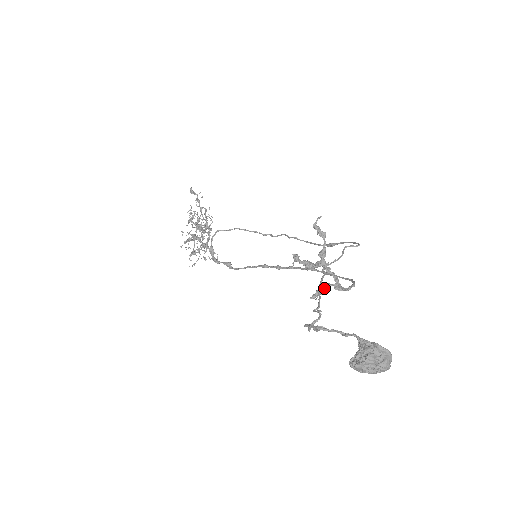
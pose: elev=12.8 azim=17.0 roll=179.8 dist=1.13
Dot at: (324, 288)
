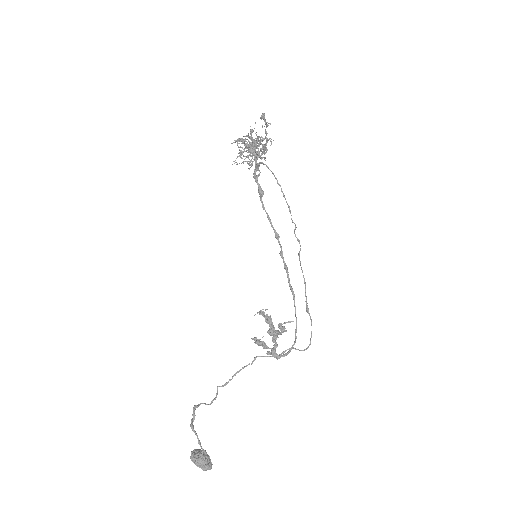
Dot at: (262, 346)
